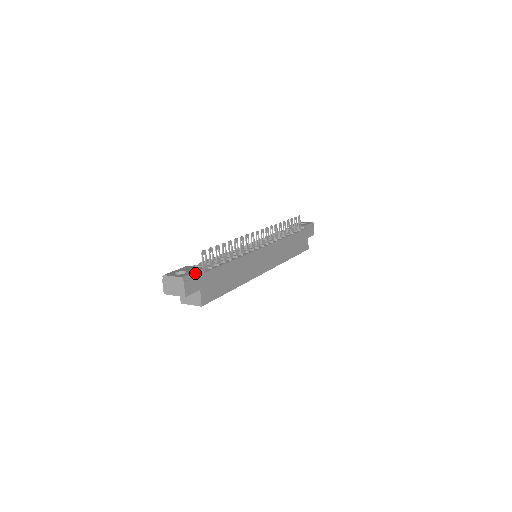
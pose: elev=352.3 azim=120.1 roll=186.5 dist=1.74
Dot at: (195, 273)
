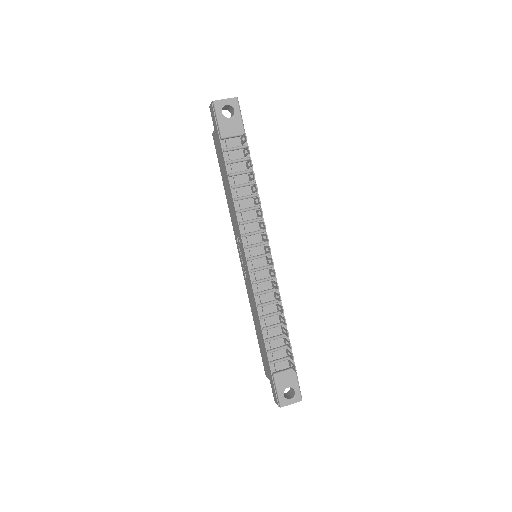
Dot at: (298, 383)
